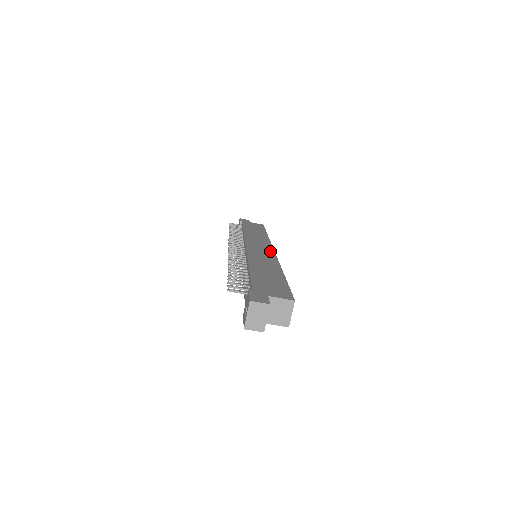
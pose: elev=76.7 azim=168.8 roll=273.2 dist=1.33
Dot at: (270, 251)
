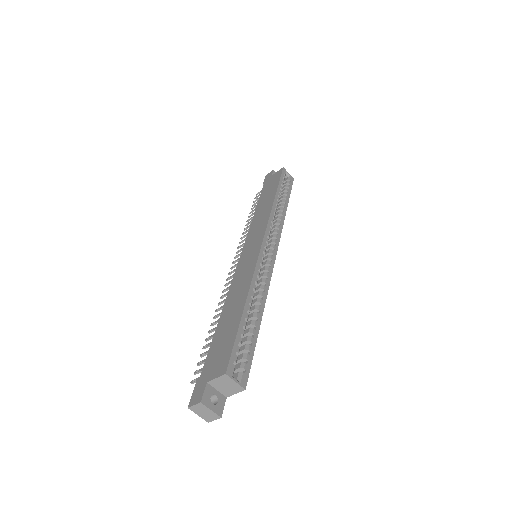
Dot at: (257, 249)
